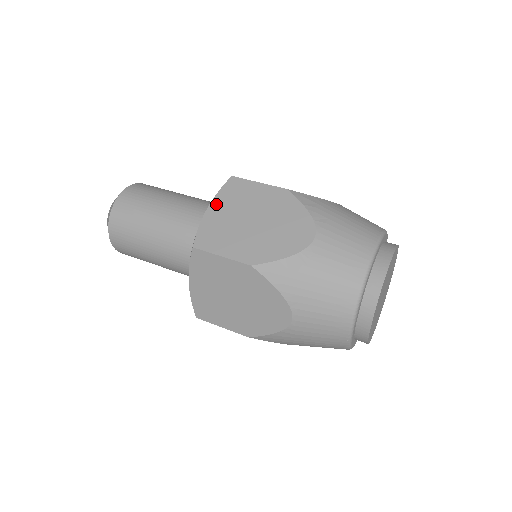
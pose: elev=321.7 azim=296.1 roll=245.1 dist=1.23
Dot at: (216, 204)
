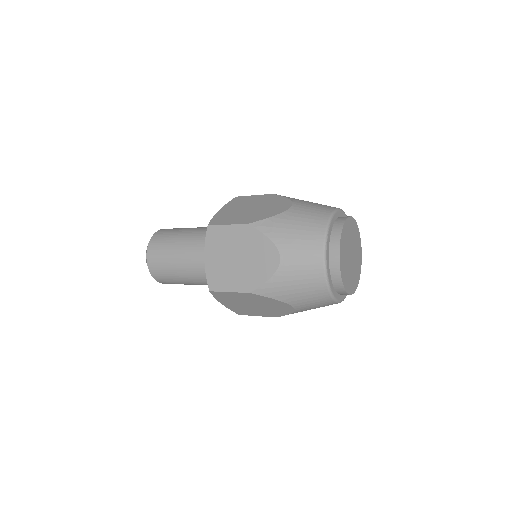
Dot at: (225, 208)
